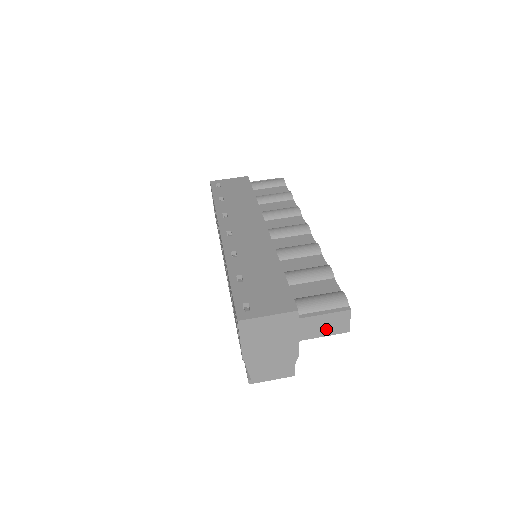
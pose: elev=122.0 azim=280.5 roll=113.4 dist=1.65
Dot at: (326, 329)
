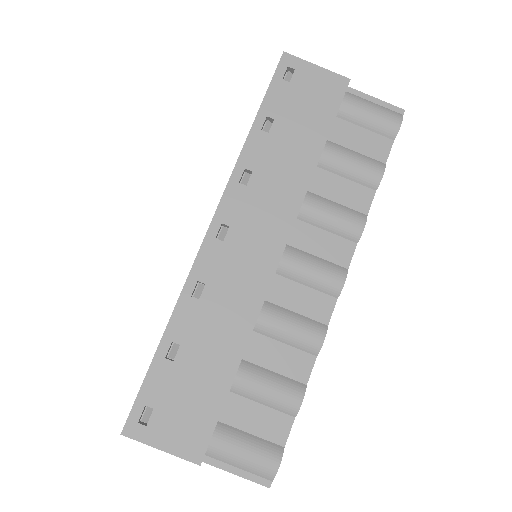
Dot at: occluded
